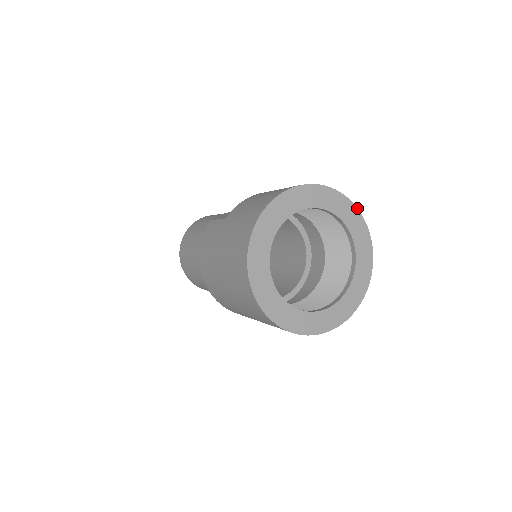
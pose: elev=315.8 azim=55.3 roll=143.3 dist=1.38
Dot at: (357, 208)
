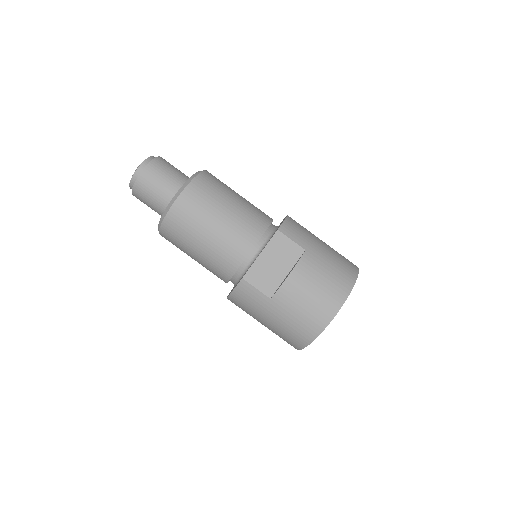
Dot at: occluded
